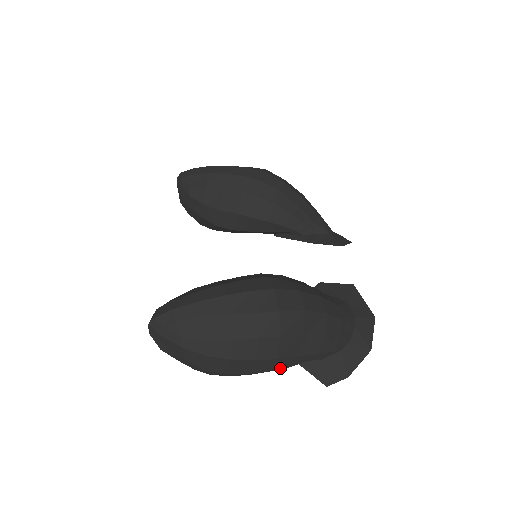
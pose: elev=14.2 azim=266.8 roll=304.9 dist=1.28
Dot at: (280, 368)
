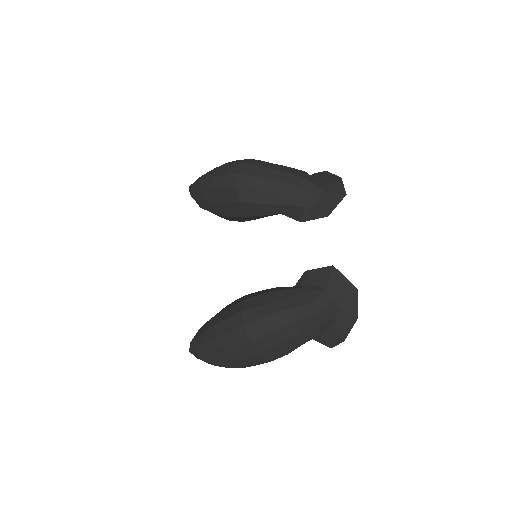
Dot at: occluded
